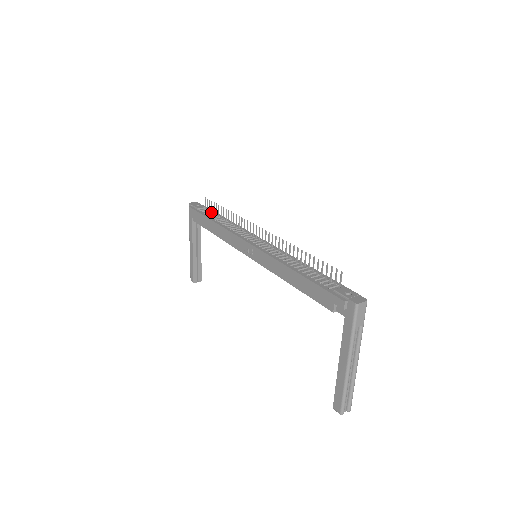
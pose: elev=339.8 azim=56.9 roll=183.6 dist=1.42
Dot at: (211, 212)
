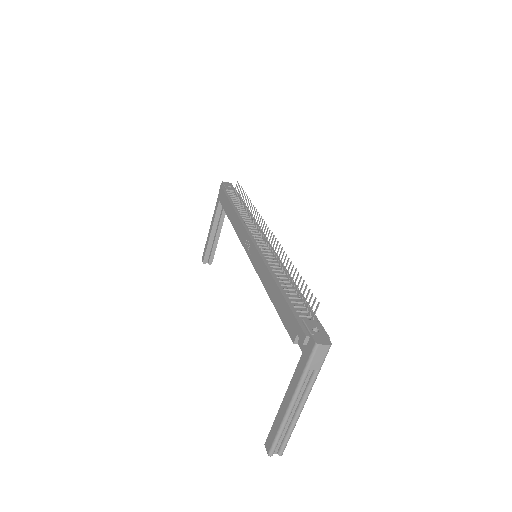
Dot at: (237, 197)
